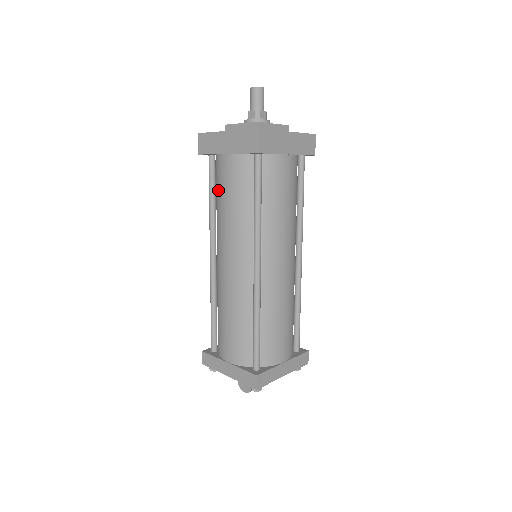
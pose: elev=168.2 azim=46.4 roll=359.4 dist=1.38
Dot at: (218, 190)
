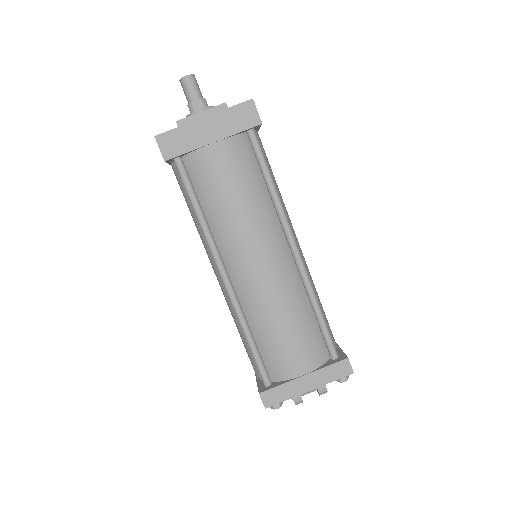
Dot at: occluded
